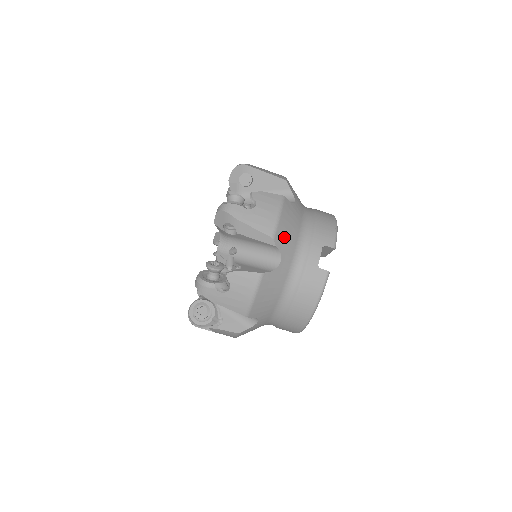
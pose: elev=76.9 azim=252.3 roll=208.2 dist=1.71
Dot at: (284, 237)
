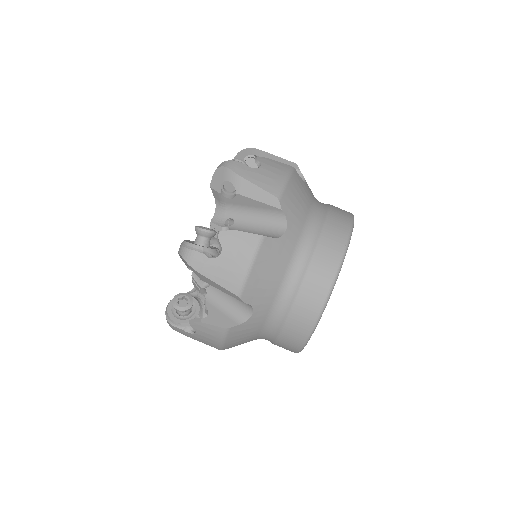
Dot at: occluded
